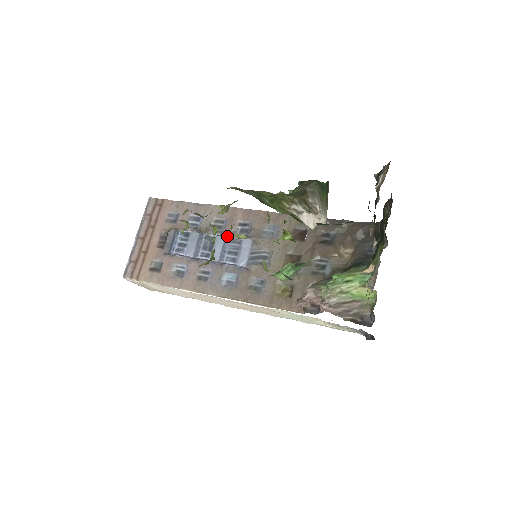
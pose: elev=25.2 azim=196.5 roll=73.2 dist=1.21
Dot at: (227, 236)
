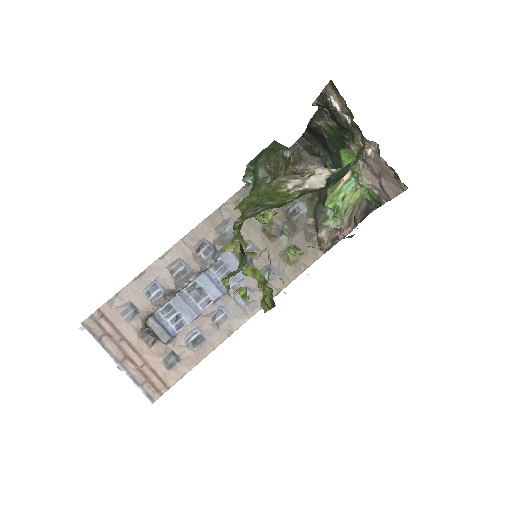
Dot at: (200, 270)
